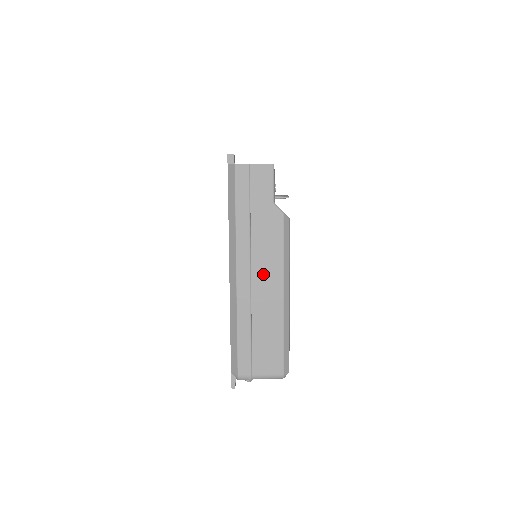
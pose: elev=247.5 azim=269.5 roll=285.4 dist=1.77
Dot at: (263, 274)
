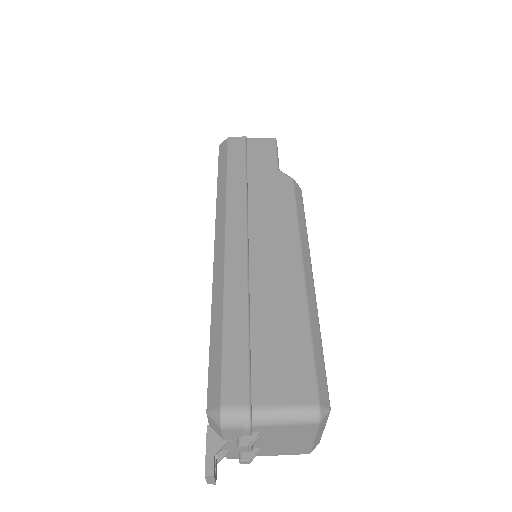
Dot at: (267, 241)
